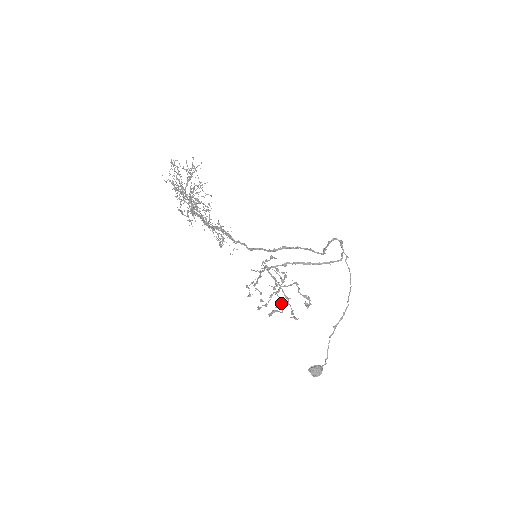
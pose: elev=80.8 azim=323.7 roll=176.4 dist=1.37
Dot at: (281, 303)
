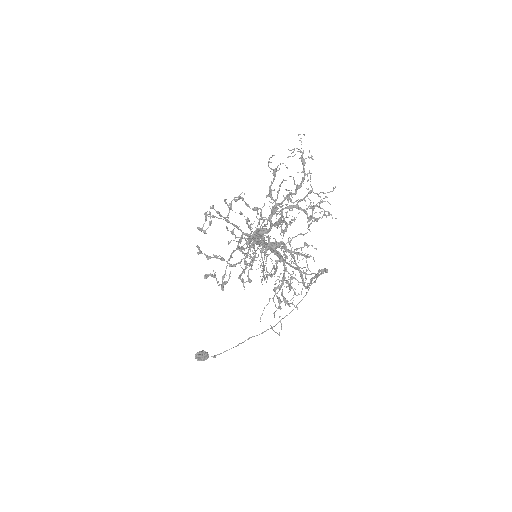
Dot at: (227, 282)
